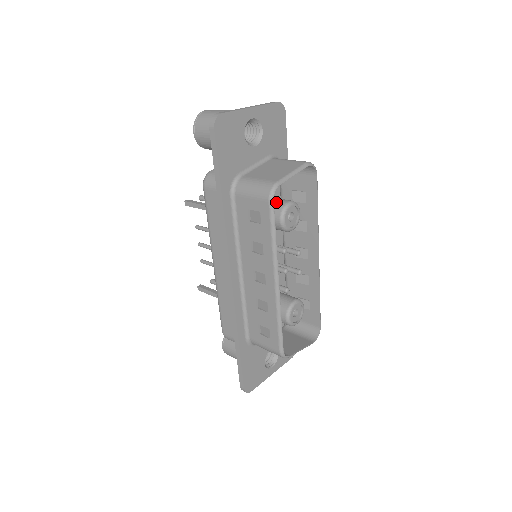
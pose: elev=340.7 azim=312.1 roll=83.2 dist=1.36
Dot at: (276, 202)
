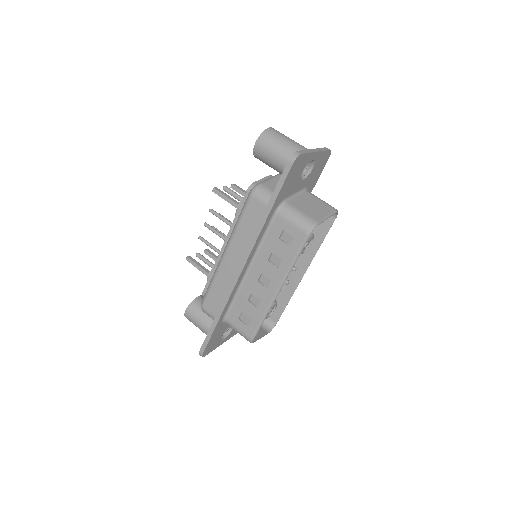
Dot at: occluded
